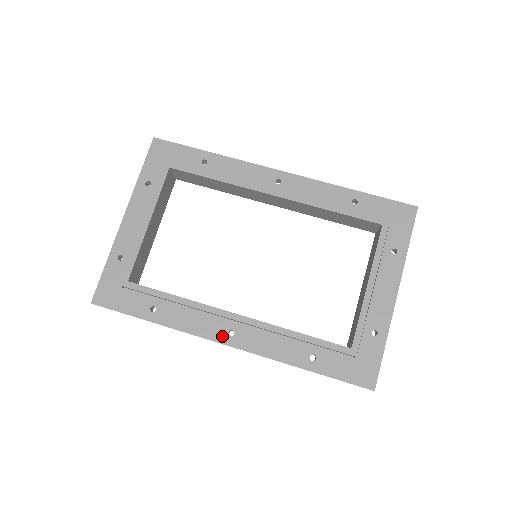
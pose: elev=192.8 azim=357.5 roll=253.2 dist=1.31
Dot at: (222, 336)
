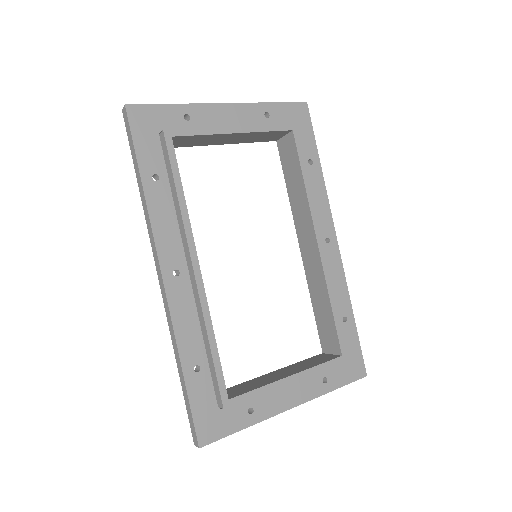
Dot at: (168, 265)
